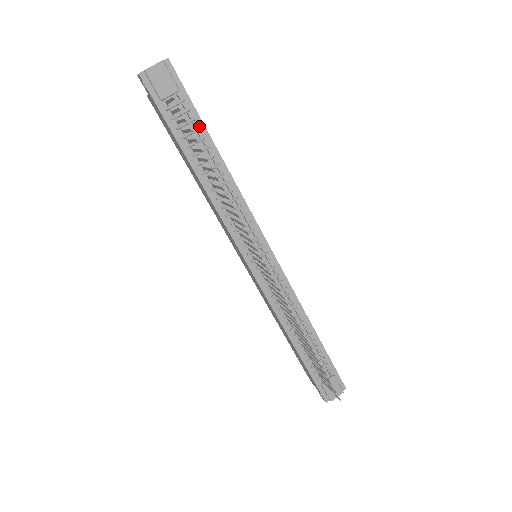
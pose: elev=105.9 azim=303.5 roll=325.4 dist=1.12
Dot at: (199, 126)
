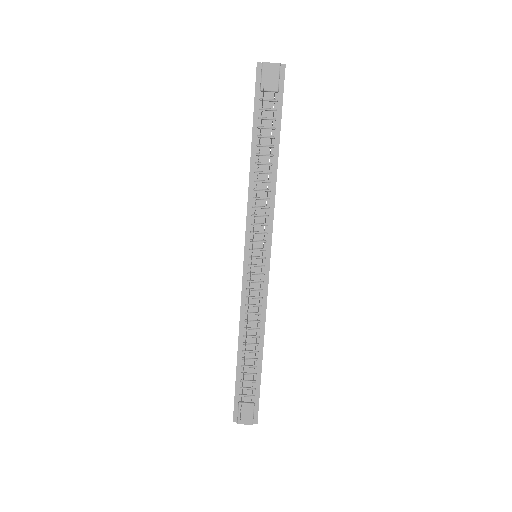
Dot at: (276, 127)
